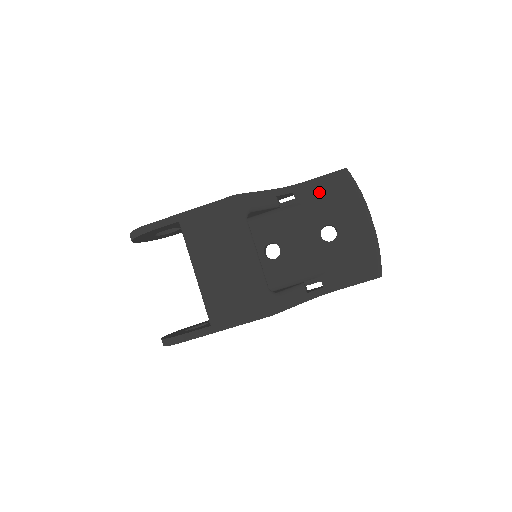
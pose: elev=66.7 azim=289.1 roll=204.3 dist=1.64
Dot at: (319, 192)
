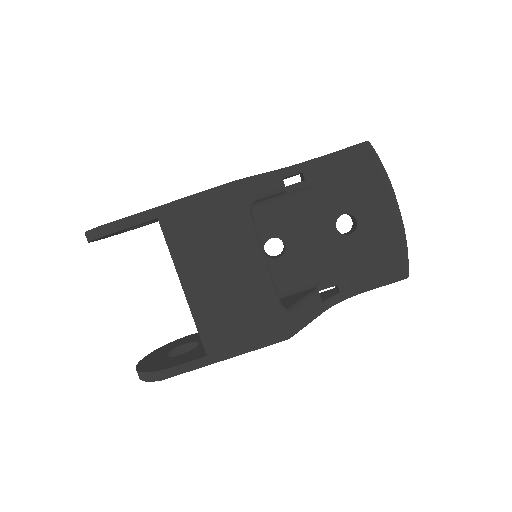
Dot at: (334, 172)
